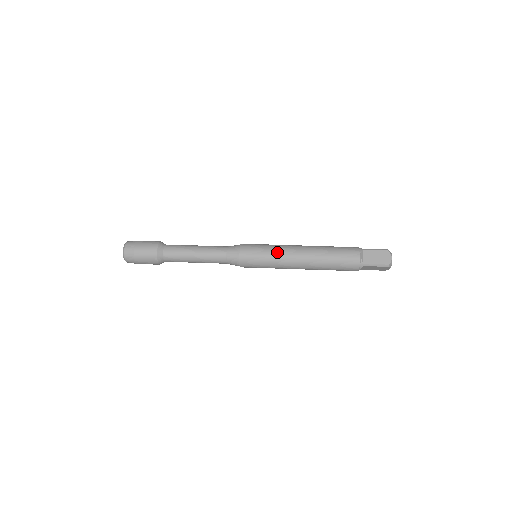
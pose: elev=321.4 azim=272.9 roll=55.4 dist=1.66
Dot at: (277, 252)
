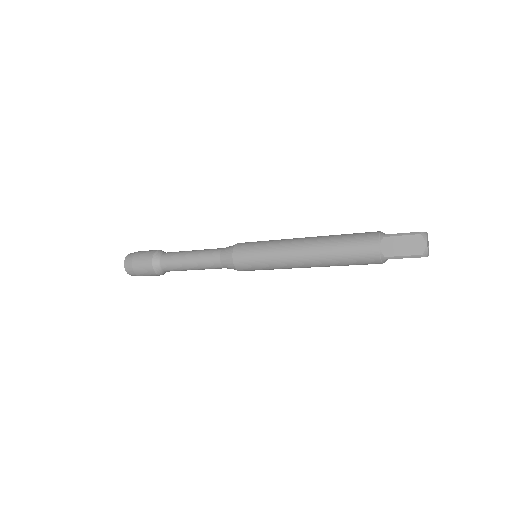
Dot at: occluded
